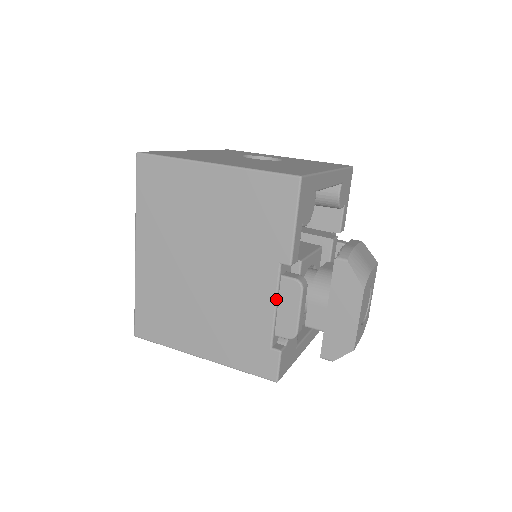
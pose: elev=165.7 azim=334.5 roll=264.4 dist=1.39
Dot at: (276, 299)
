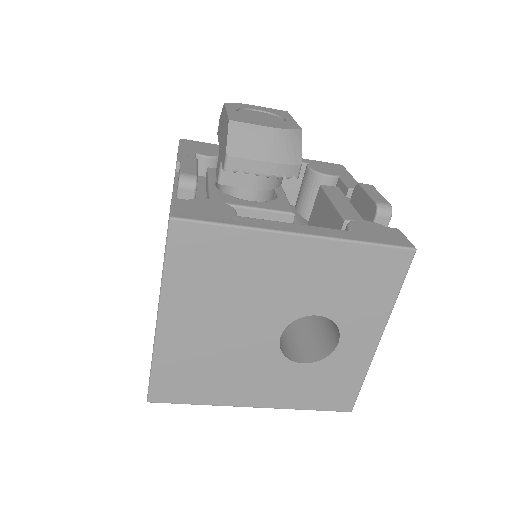
Dot at: (174, 187)
